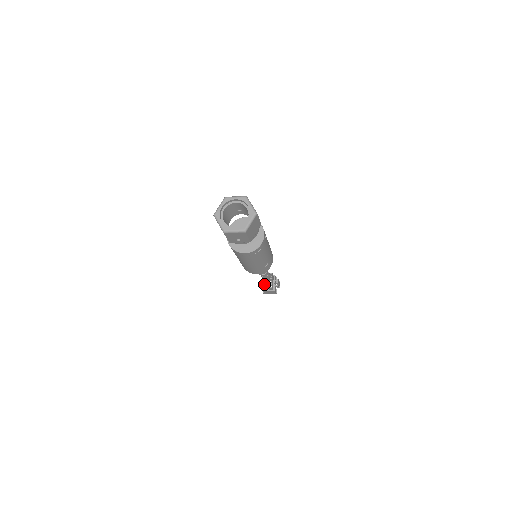
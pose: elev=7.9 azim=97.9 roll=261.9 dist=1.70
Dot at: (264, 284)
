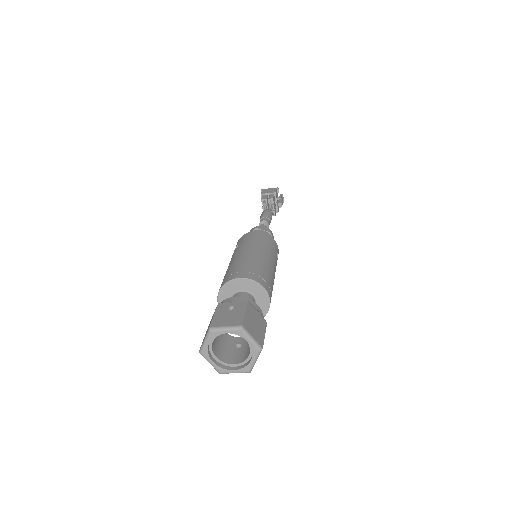
Dot at: occluded
